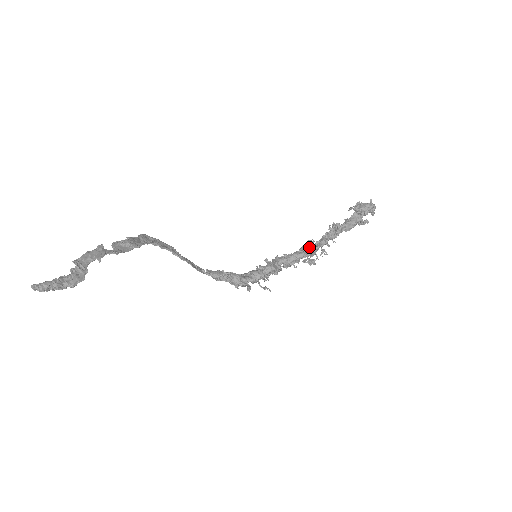
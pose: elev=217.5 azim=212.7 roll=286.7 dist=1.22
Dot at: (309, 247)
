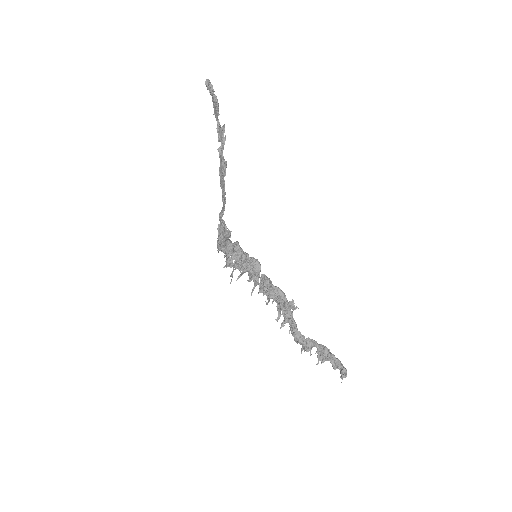
Dot at: (289, 302)
